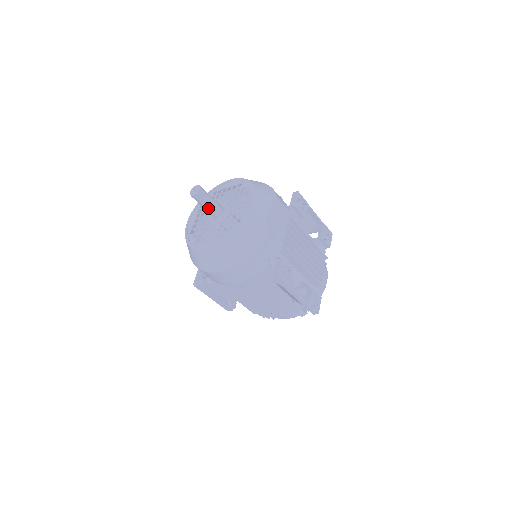
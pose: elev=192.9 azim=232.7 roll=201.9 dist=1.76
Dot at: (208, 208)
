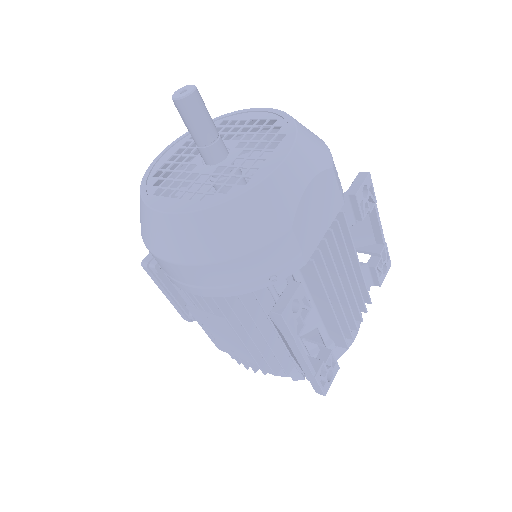
Dot at: (198, 138)
